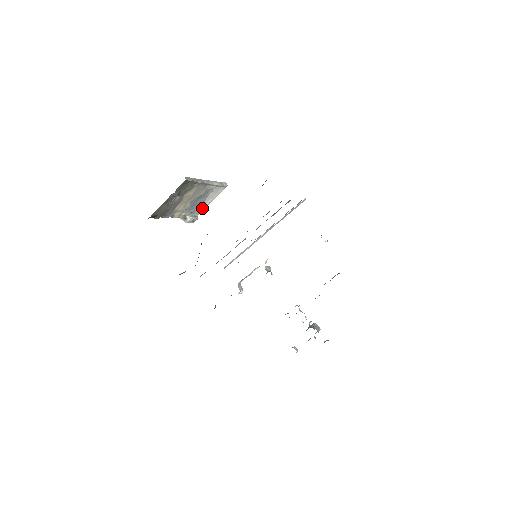
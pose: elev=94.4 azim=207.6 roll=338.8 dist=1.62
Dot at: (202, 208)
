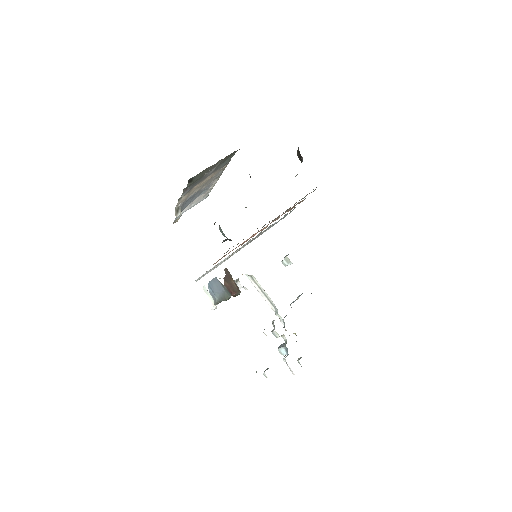
Dot at: occluded
